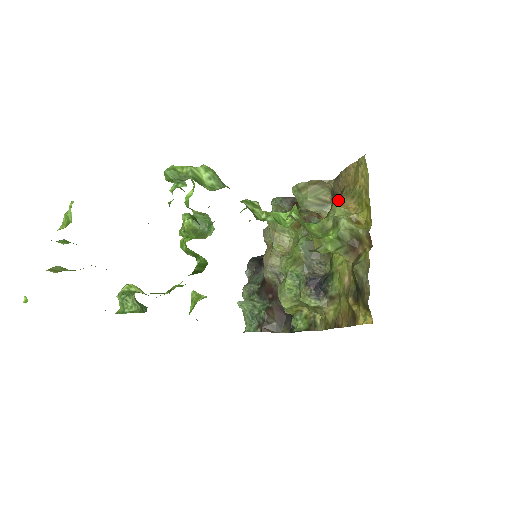
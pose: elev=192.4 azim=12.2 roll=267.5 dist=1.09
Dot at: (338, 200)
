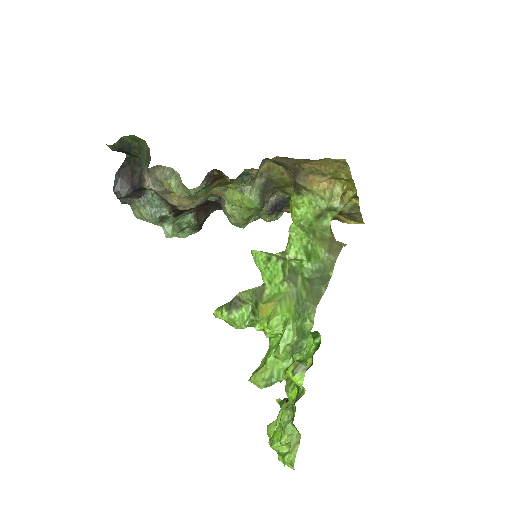
Dot at: (309, 182)
